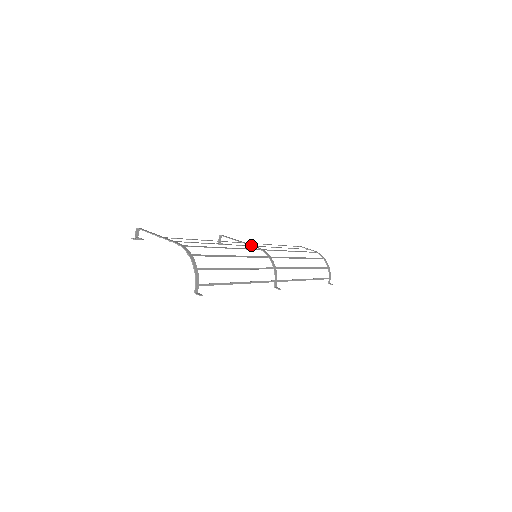
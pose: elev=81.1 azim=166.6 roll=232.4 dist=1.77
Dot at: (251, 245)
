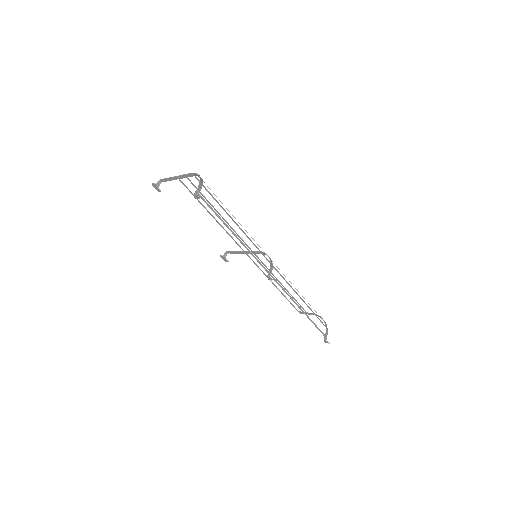
Dot at: (254, 251)
